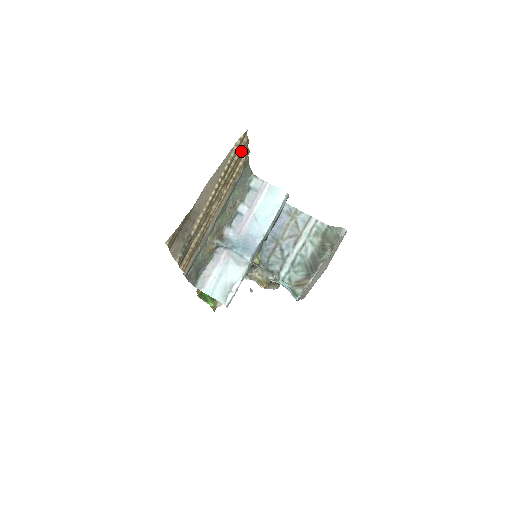
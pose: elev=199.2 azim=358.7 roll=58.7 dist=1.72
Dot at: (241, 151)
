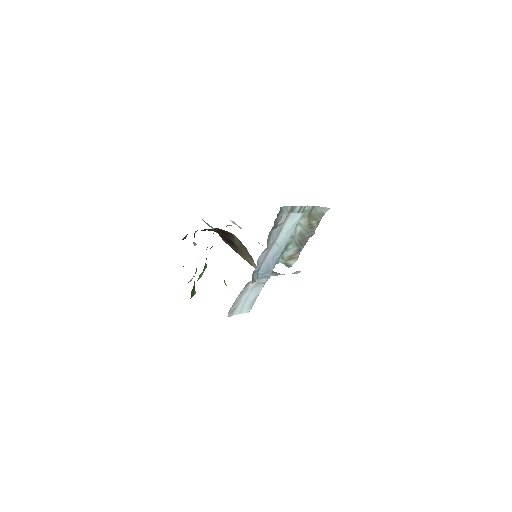
Dot at: occluded
